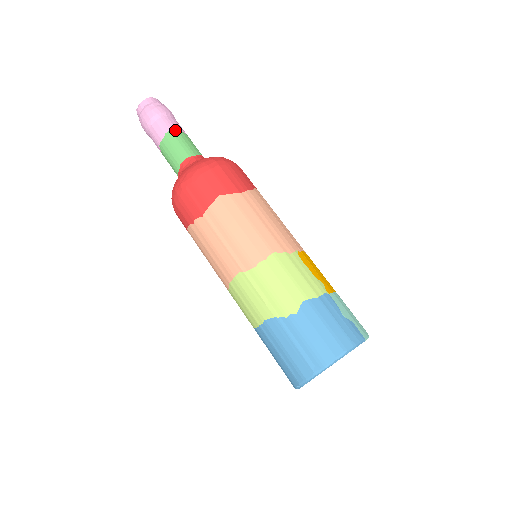
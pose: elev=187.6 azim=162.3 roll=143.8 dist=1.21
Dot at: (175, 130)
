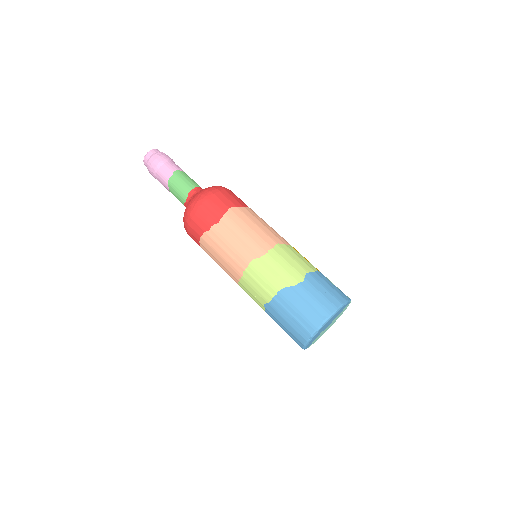
Dot at: (180, 170)
